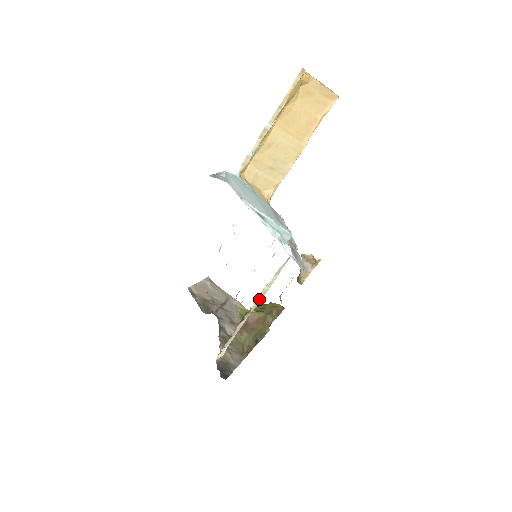
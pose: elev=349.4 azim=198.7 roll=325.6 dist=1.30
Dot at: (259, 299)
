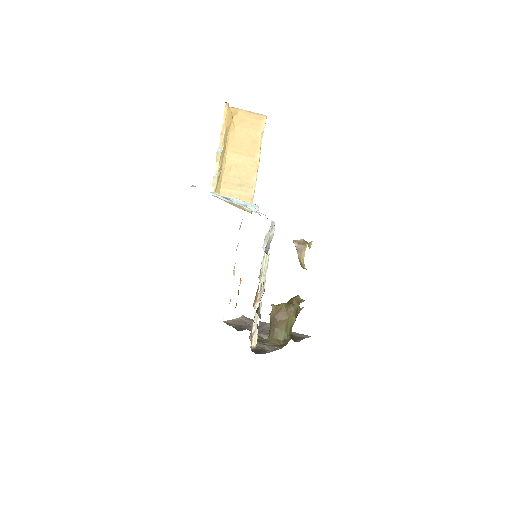
Dot at: (263, 277)
